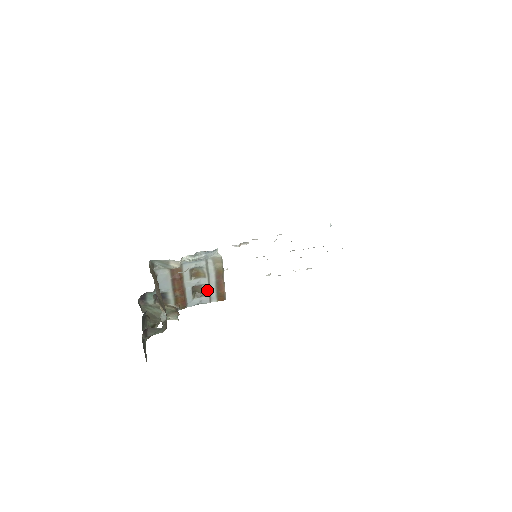
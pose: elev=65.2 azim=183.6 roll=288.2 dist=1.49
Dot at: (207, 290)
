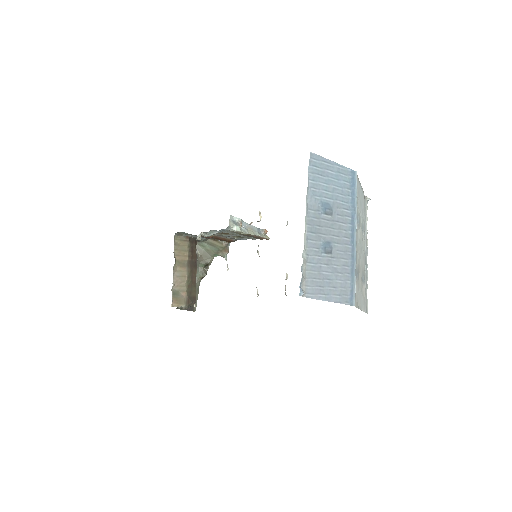
Dot at: occluded
